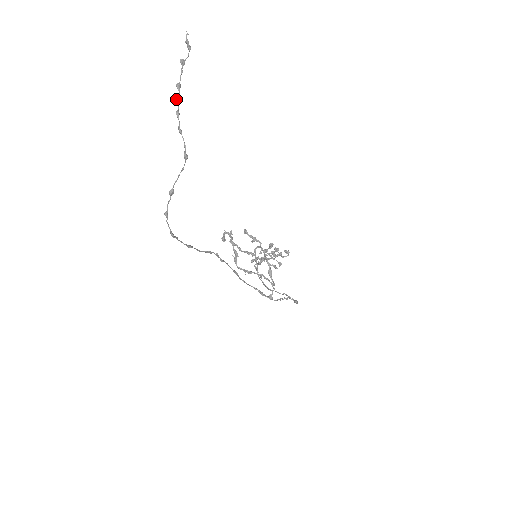
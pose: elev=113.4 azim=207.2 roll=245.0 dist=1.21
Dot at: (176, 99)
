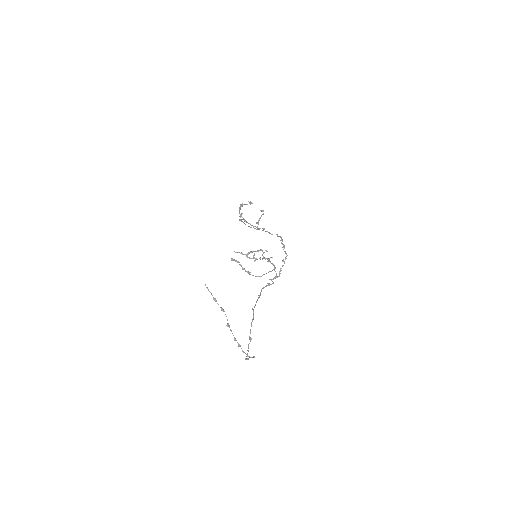
Dot at: occluded
